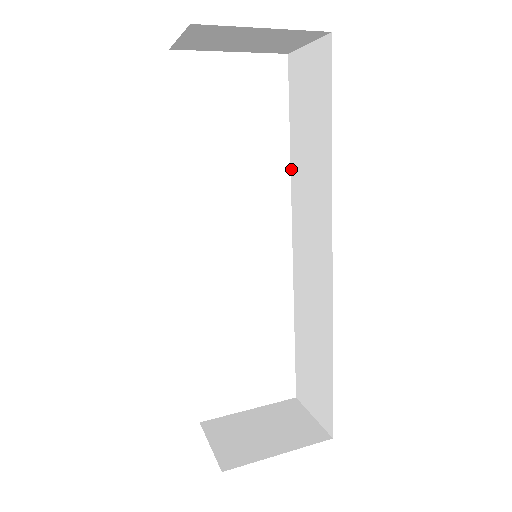
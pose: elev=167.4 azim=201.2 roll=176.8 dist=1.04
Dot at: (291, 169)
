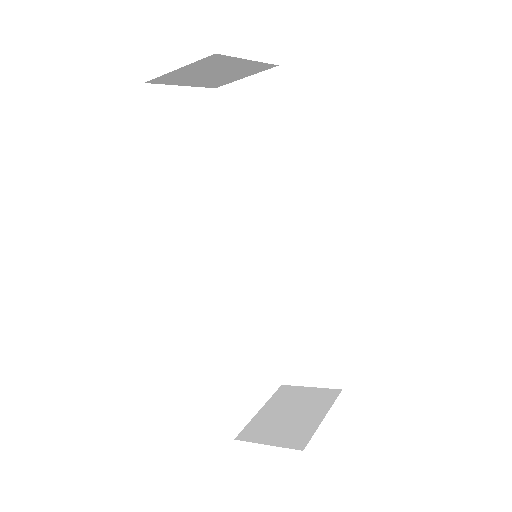
Dot at: (238, 184)
